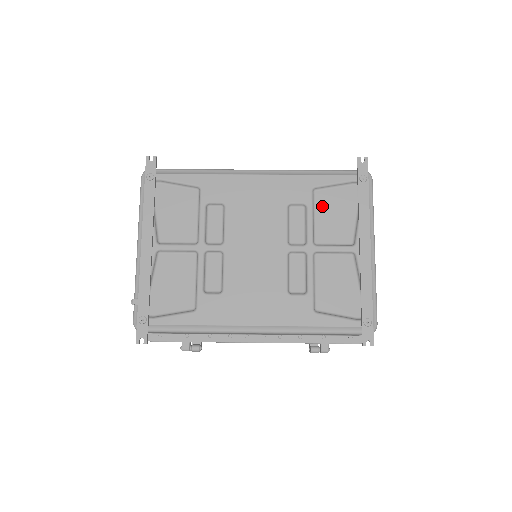
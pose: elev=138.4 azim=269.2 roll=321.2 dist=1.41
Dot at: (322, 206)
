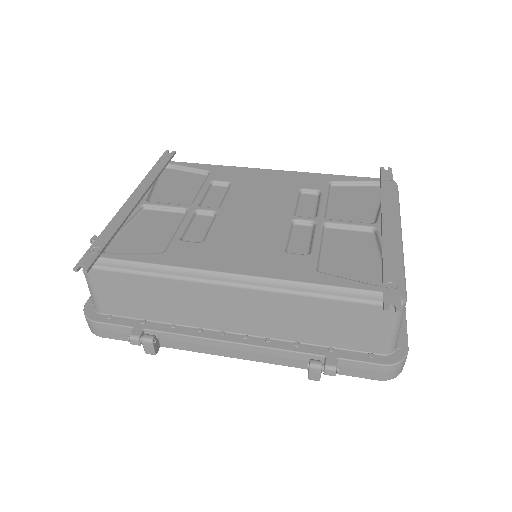
Dot at: (339, 196)
